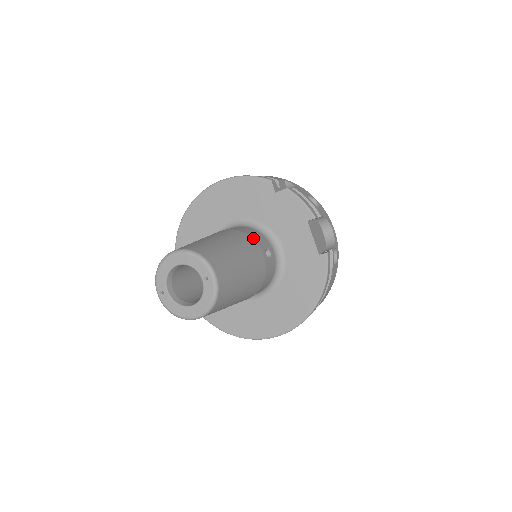
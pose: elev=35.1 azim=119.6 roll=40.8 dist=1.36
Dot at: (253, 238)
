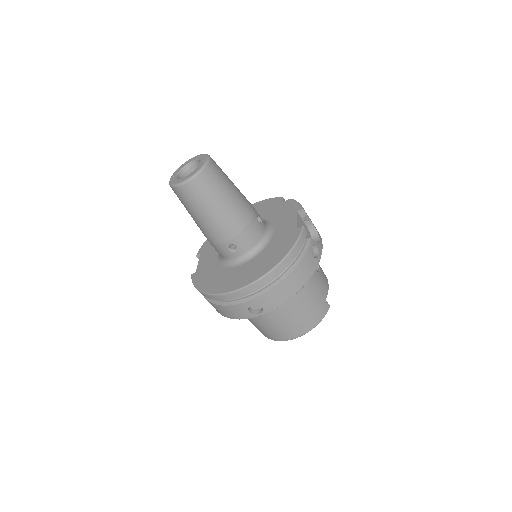
Dot at: occluded
